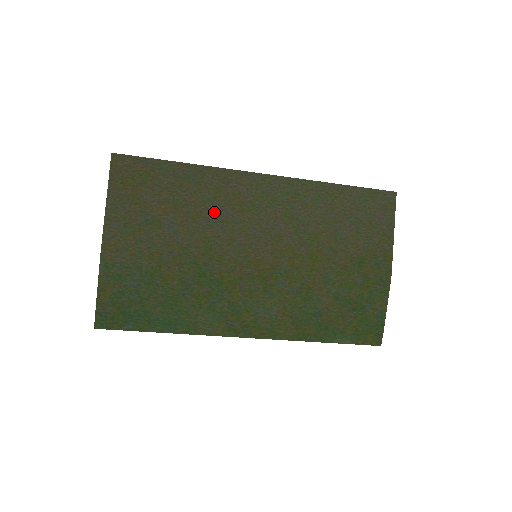
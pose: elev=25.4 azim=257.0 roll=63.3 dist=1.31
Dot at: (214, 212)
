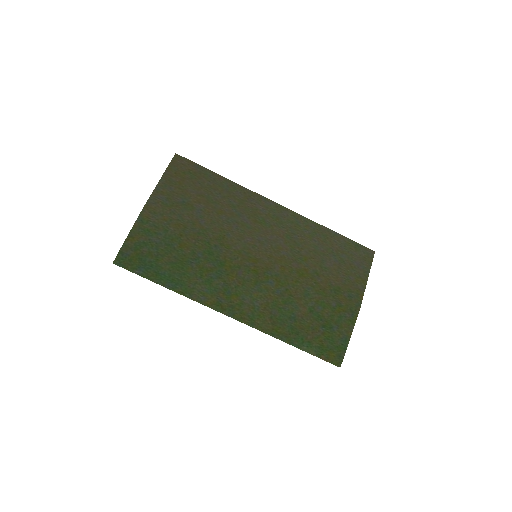
Dot at: (234, 214)
